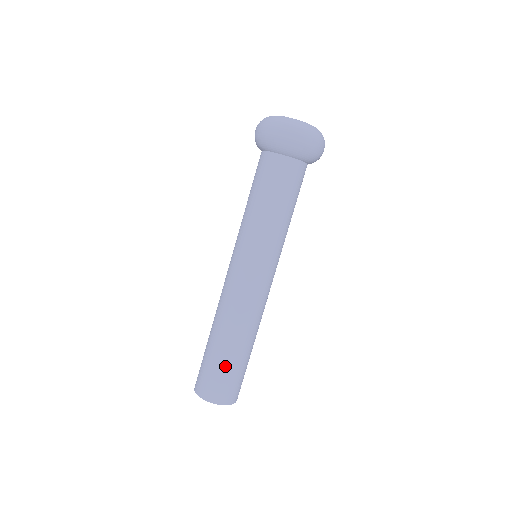
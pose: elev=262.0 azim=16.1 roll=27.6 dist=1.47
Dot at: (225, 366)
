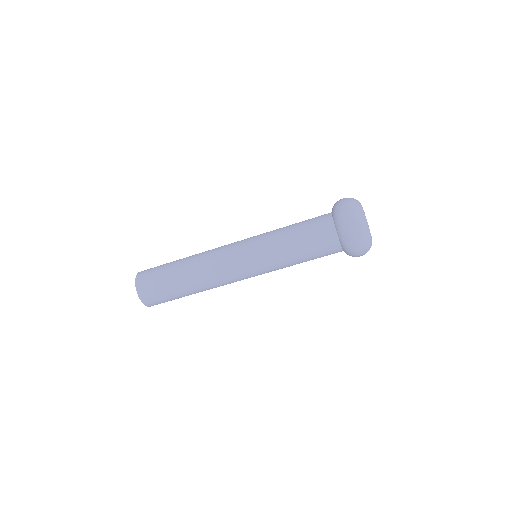
Dot at: (167, 285)
